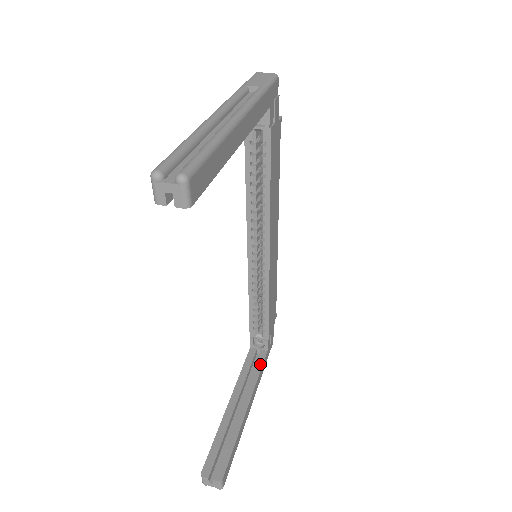
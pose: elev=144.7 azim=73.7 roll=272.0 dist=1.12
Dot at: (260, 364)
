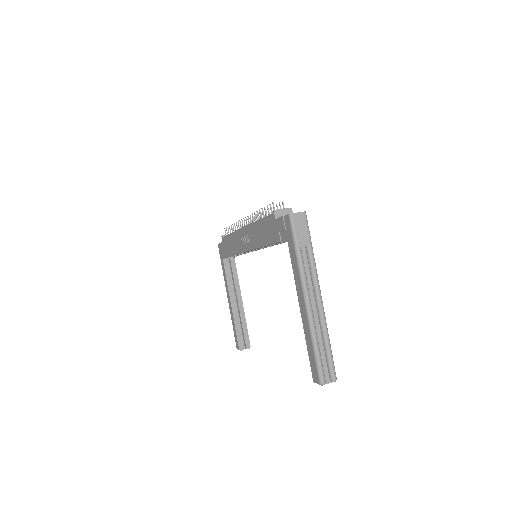
Dot at: (235, 270)
